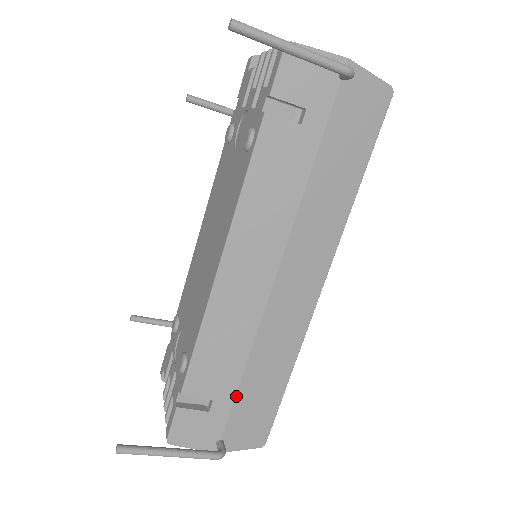
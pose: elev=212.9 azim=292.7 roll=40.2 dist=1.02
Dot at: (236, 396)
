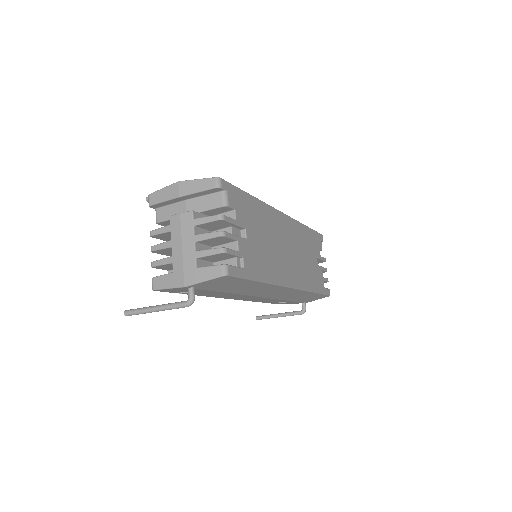
Dot at: (292, 301)
